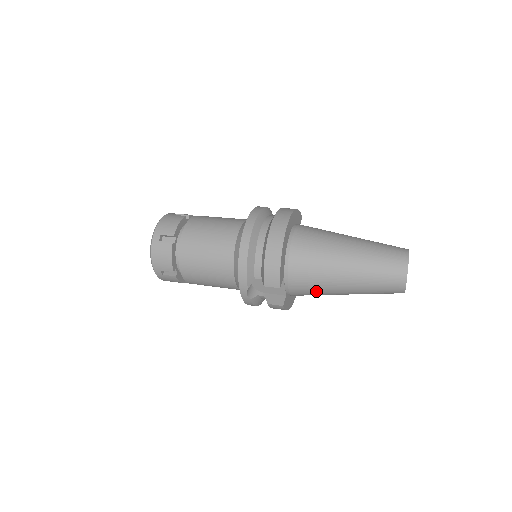
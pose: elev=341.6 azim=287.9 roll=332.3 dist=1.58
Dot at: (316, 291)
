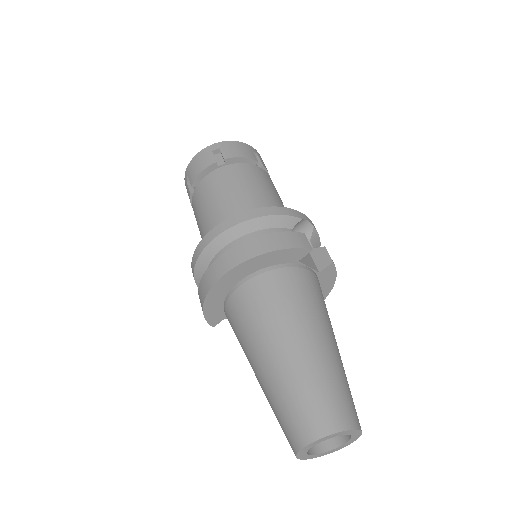
Dot at: occluded
